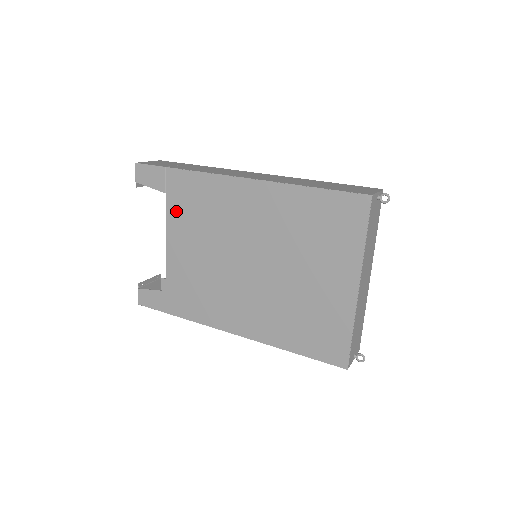
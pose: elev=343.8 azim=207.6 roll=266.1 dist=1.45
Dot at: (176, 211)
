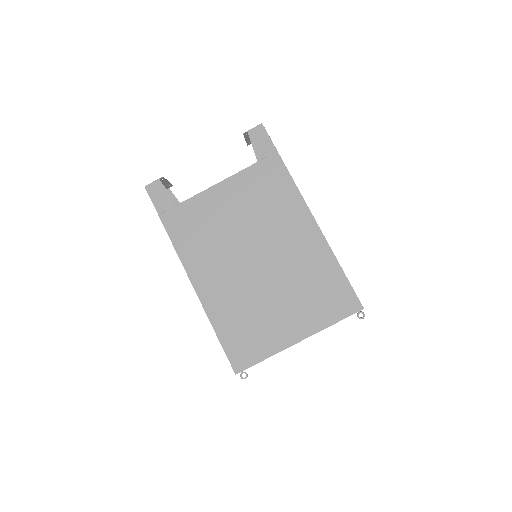
Dot at: (250, 178)
